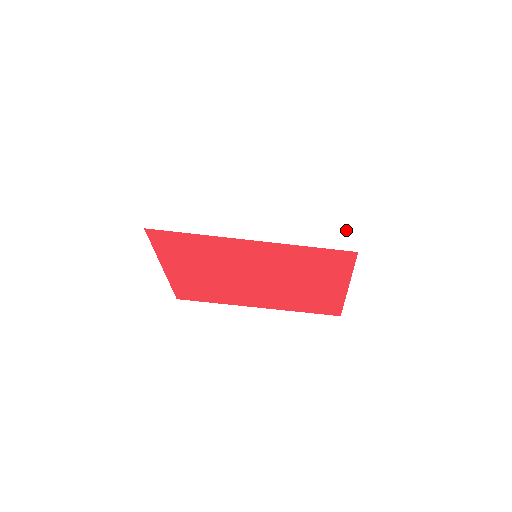
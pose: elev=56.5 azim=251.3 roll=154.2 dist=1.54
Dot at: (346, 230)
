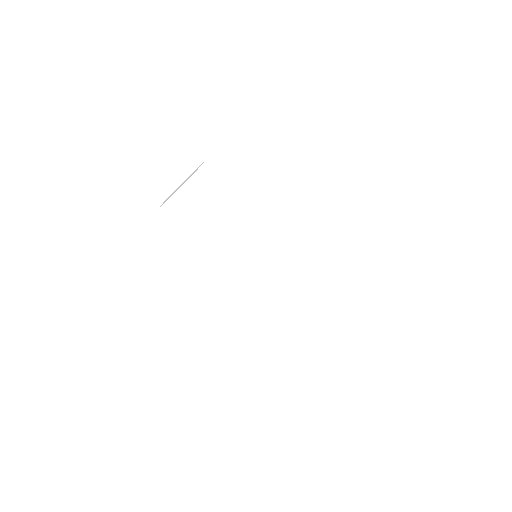
Dot at: (336, 341)
